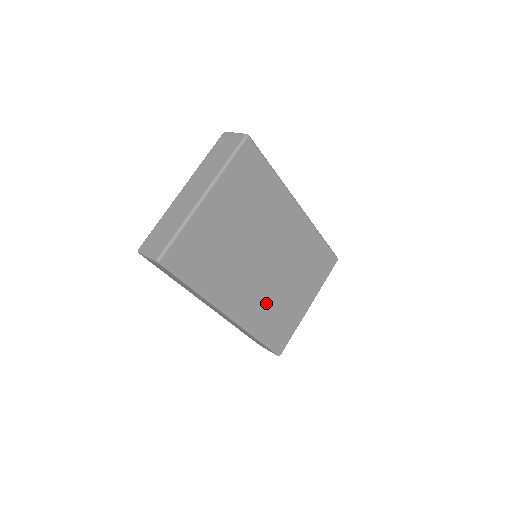
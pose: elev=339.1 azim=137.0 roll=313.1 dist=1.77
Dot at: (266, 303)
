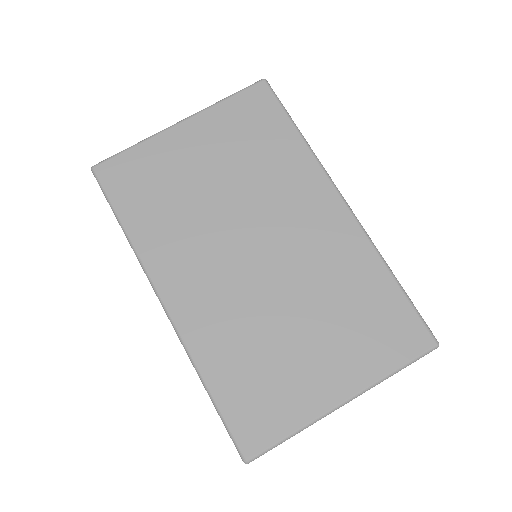
Dot at: (238, 326)
